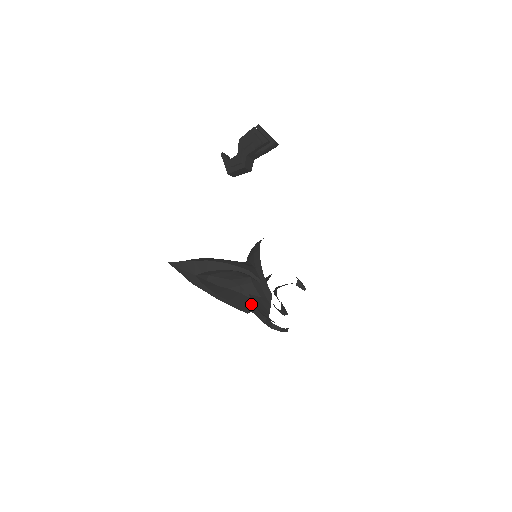
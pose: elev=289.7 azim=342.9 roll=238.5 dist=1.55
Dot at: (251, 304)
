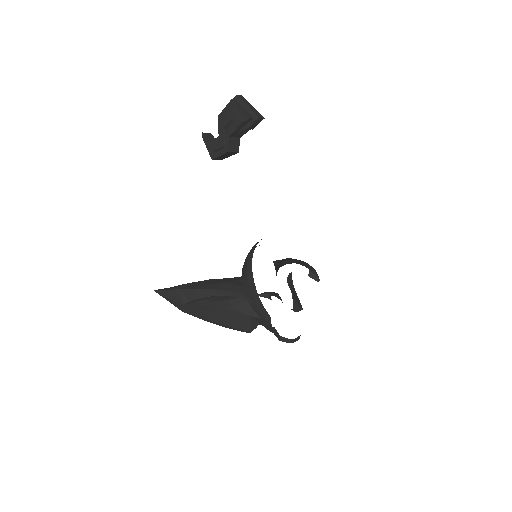
Dot at: (252, 322)
